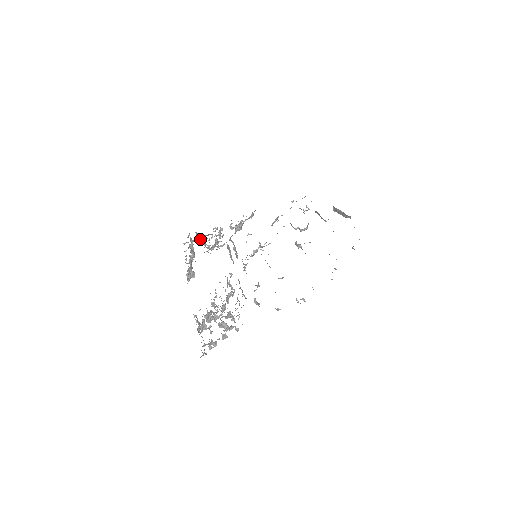
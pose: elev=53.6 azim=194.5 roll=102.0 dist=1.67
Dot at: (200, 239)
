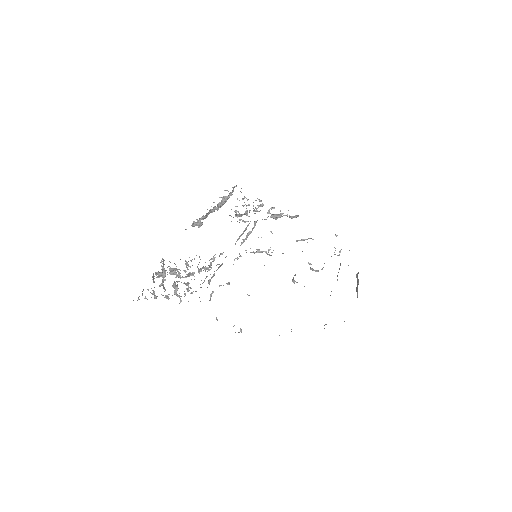
Dot at: (237, 199)
